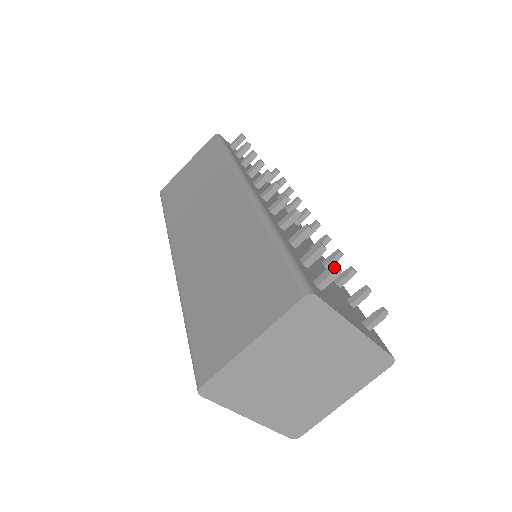
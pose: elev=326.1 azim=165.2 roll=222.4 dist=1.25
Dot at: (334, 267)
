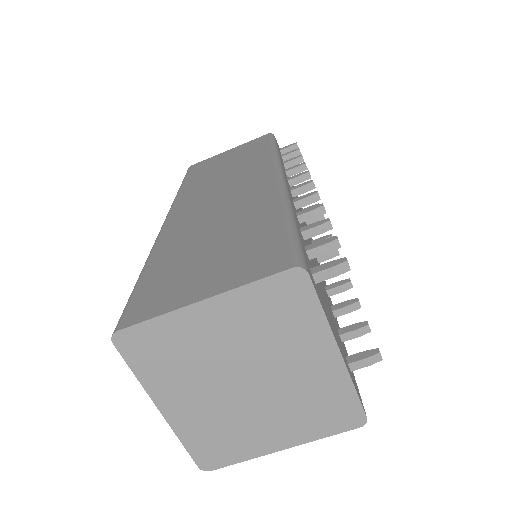
Dot at: (343, 260)
